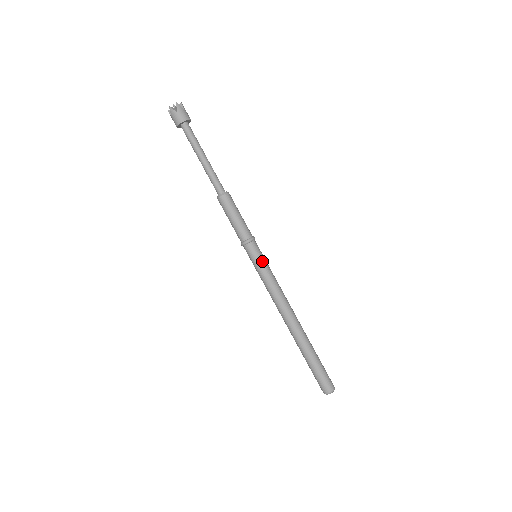
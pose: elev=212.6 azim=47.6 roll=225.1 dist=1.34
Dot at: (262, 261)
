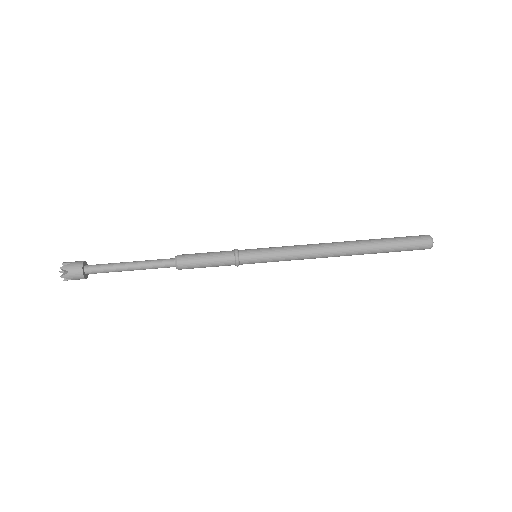
Dot at: (264, 252)
